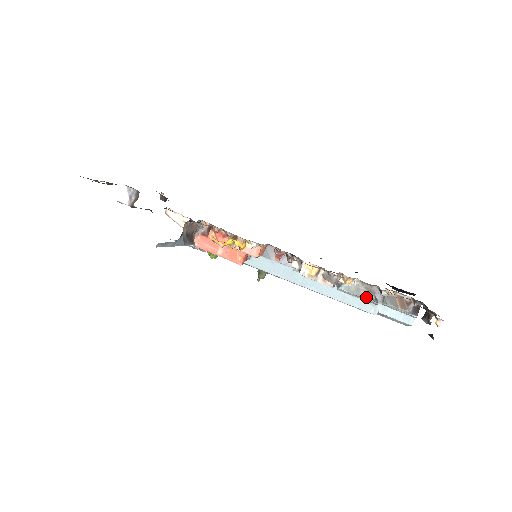
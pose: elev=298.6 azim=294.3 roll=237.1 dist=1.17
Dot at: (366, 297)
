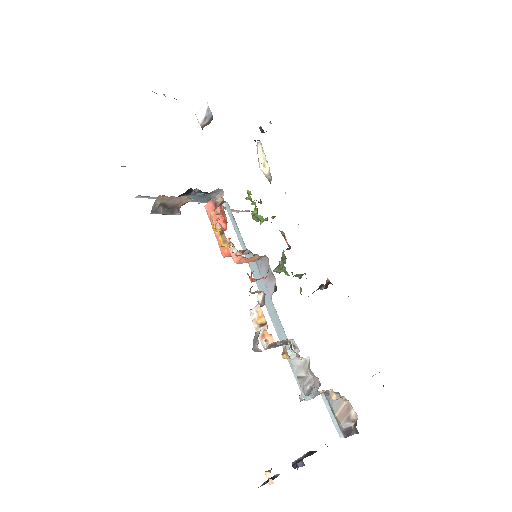
Dot at: (300, 381)
